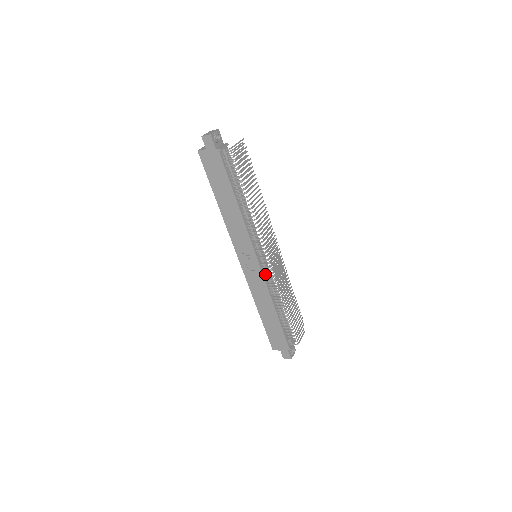
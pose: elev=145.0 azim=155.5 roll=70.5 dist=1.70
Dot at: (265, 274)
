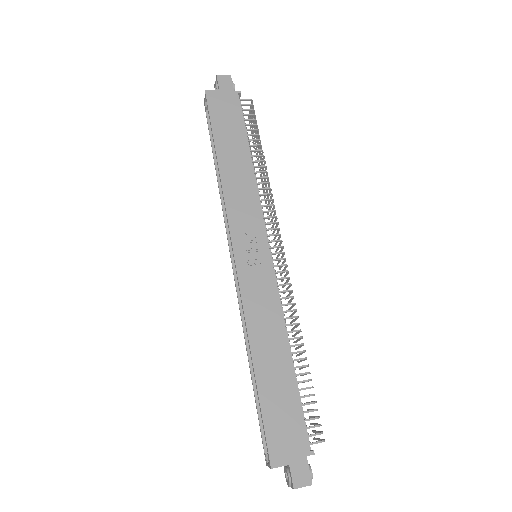
Dot at: (275, 279)
